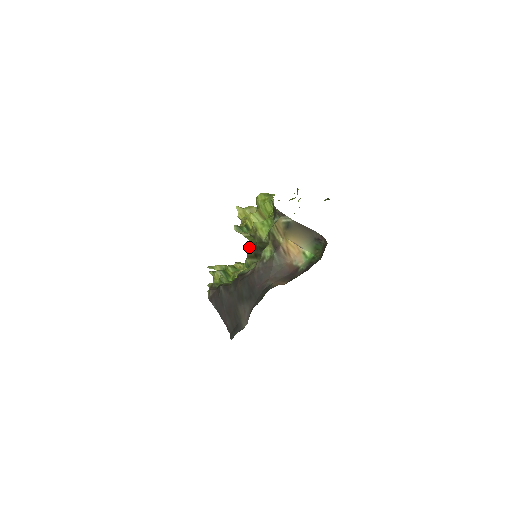
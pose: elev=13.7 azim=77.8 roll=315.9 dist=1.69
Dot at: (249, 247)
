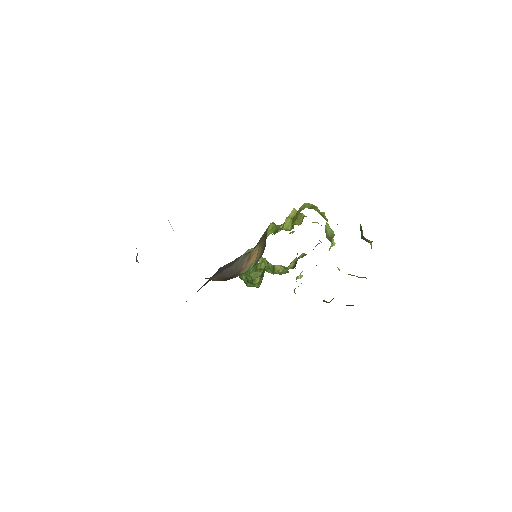
Dot at: occluded
